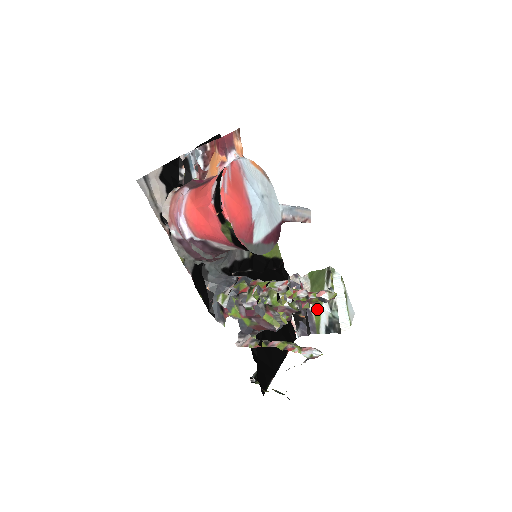
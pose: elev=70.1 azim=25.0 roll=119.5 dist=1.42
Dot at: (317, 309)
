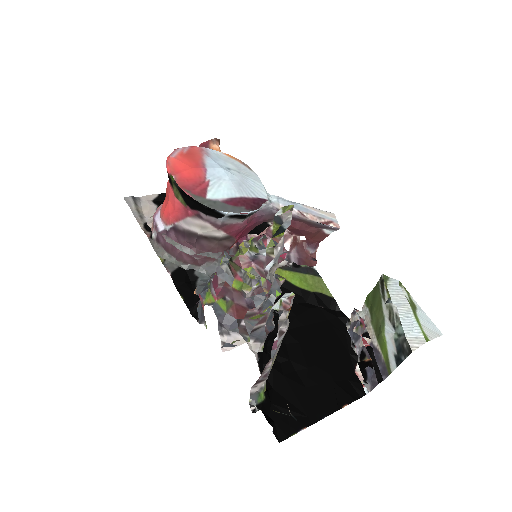
Dot at: (381, 339)
